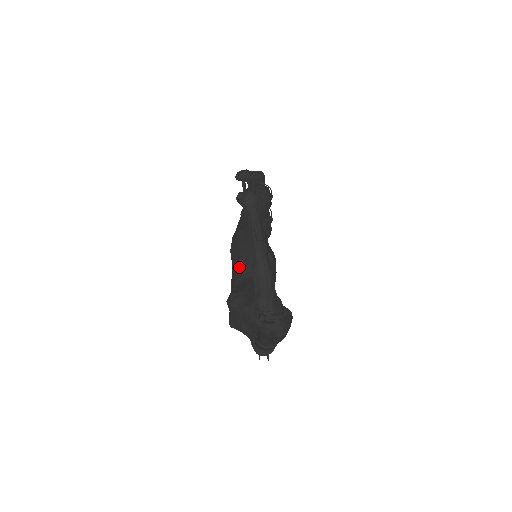
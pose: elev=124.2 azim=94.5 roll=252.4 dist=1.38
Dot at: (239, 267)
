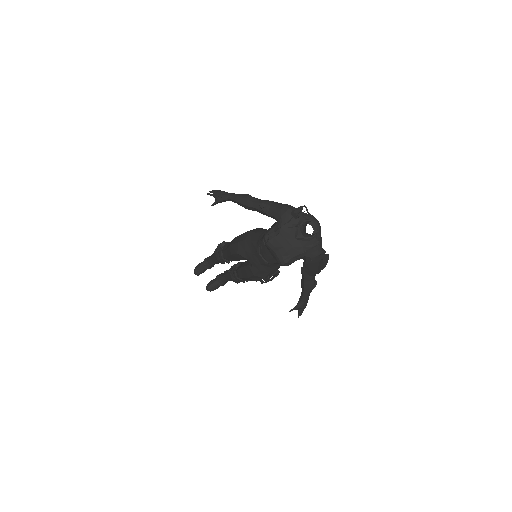
Dot at: (252, 241)
